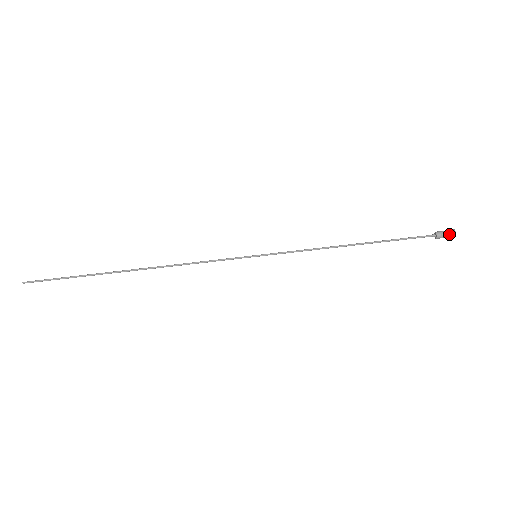
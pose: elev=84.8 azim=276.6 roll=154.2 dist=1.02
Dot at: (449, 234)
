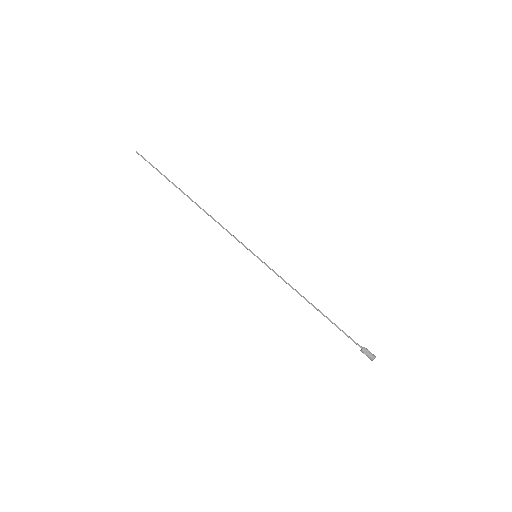
Dot at: (370, 355)
